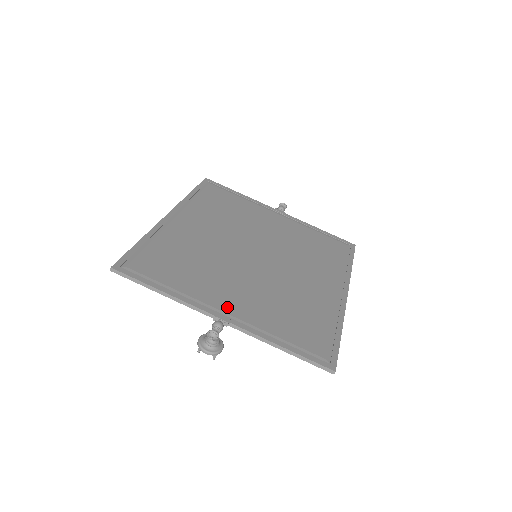
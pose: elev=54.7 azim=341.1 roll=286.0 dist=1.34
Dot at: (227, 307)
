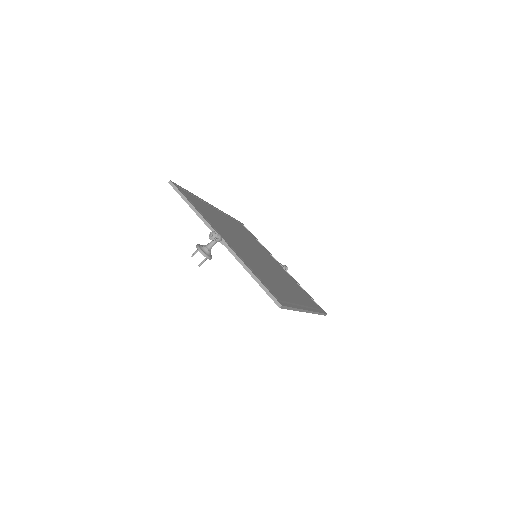
Dot at: (228, 241)
